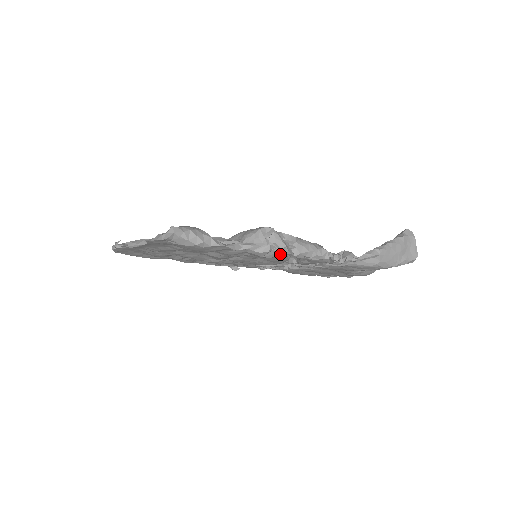
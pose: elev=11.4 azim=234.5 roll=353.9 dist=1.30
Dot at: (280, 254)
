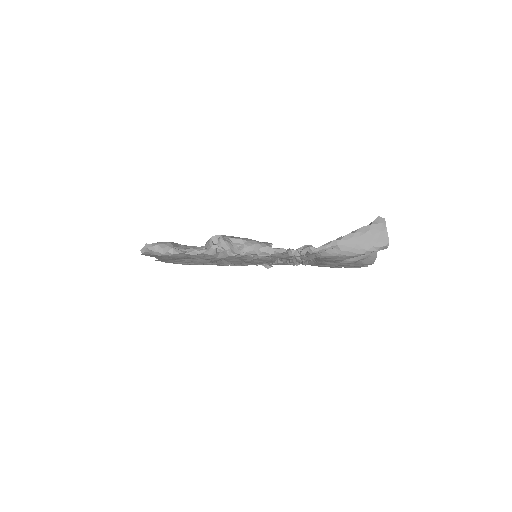
Dot at: (234, 254)
